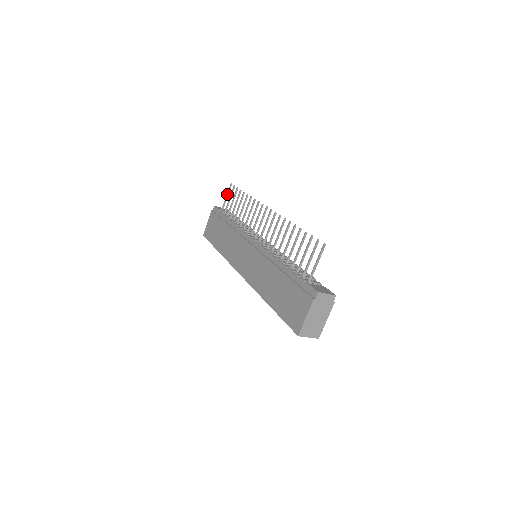
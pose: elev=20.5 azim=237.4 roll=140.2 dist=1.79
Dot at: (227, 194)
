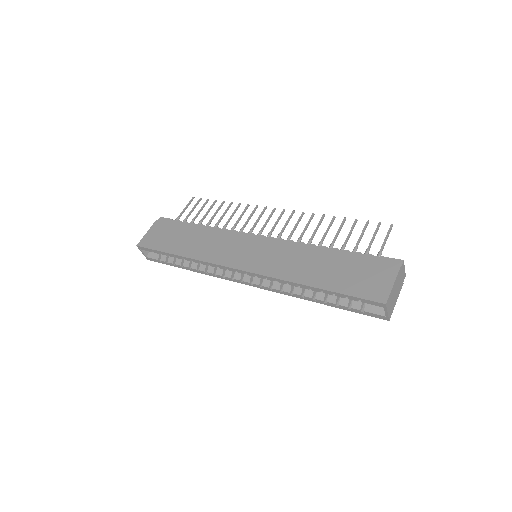
Dot at: (187, 205)
